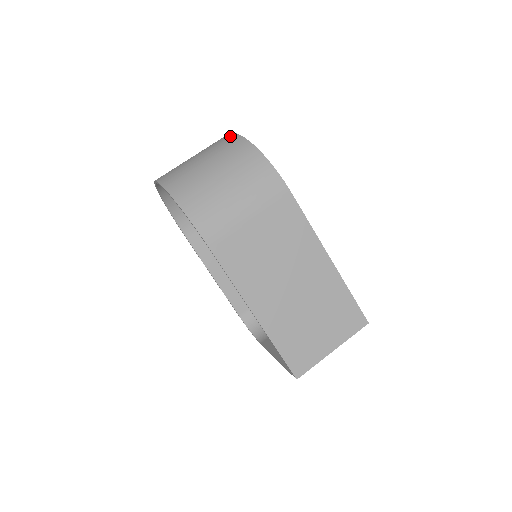
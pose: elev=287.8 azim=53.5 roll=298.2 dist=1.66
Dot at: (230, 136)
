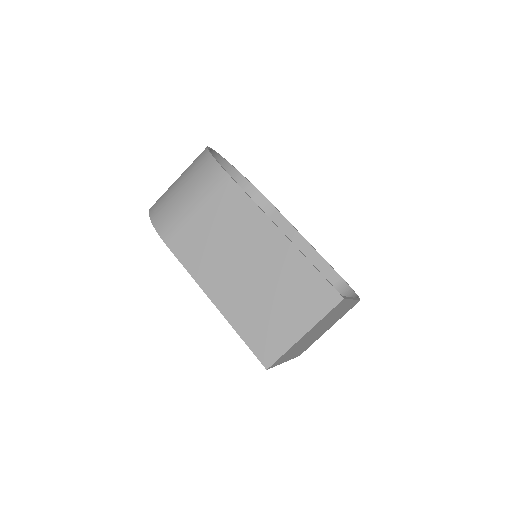
Dot at: occluded
